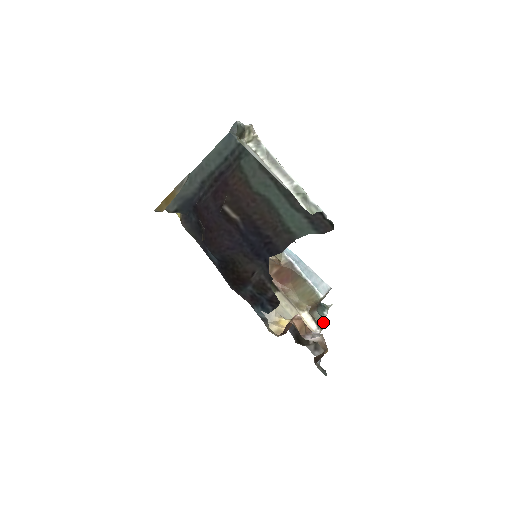
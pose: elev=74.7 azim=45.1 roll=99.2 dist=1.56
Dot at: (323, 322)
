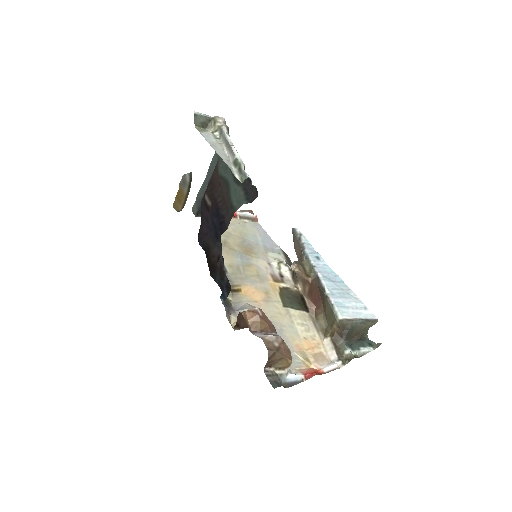
Dot at: (349, 355)
